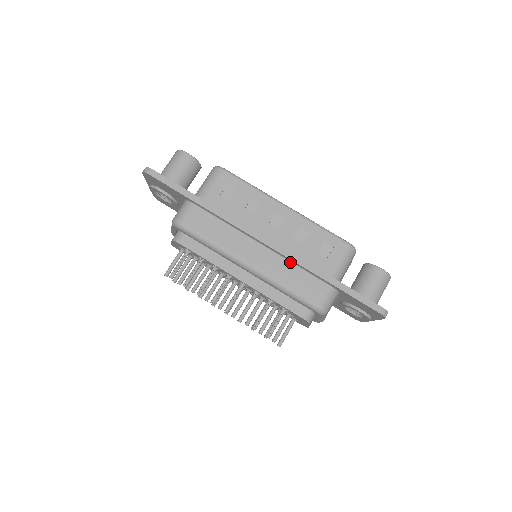
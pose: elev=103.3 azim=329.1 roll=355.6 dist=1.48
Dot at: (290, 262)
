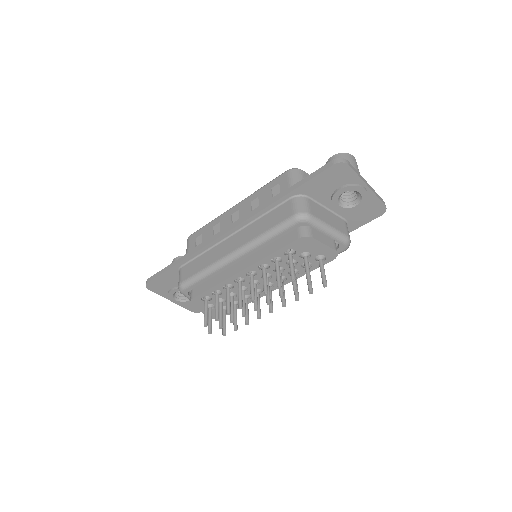
Dot at: (255, 221)
